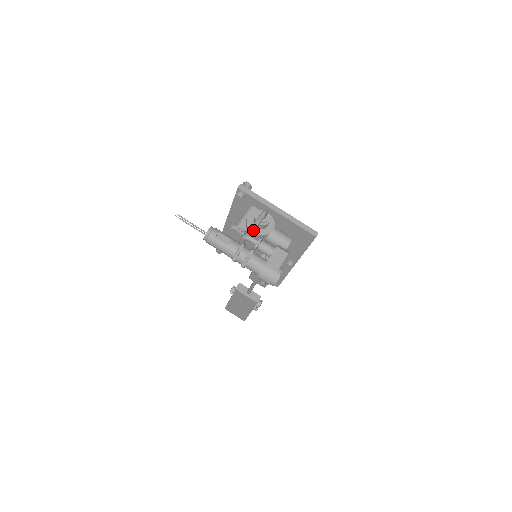
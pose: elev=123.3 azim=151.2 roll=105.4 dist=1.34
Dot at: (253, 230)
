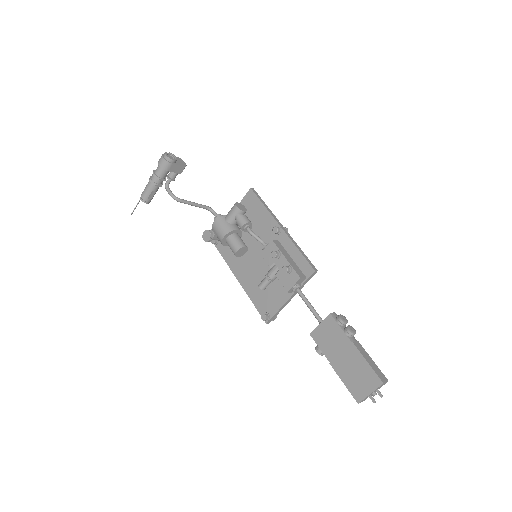
Dot at: (190, 202)
